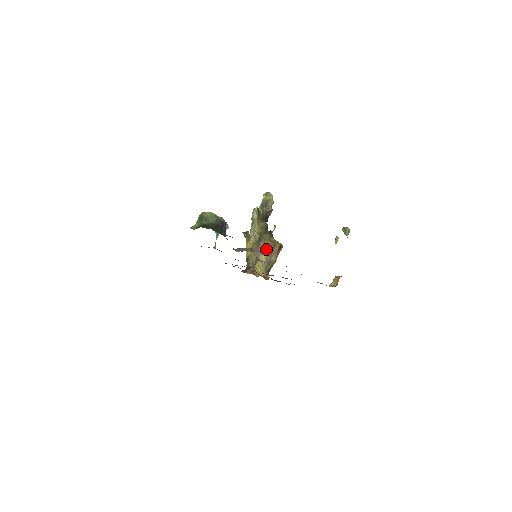
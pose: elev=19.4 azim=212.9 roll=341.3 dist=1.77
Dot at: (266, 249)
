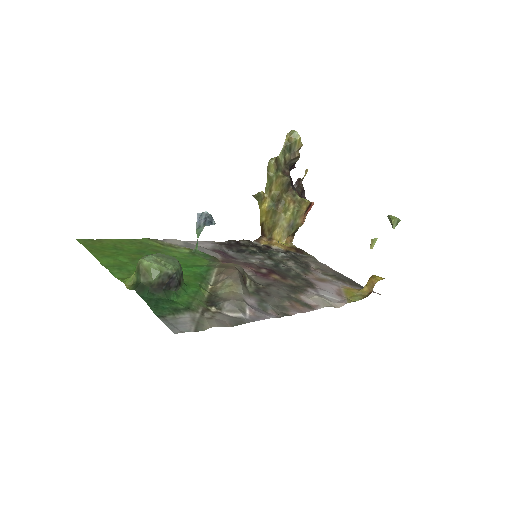
Dot at: (287, 213)
